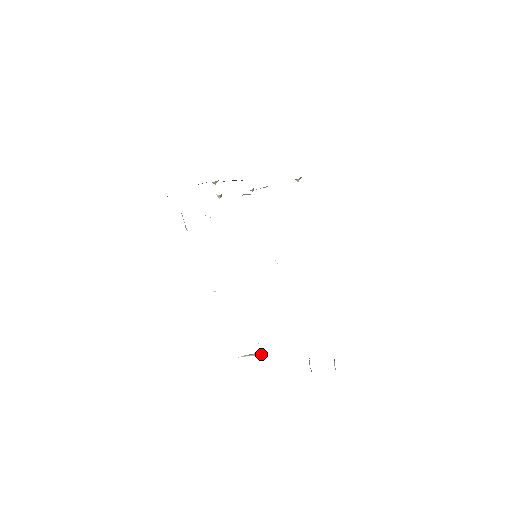
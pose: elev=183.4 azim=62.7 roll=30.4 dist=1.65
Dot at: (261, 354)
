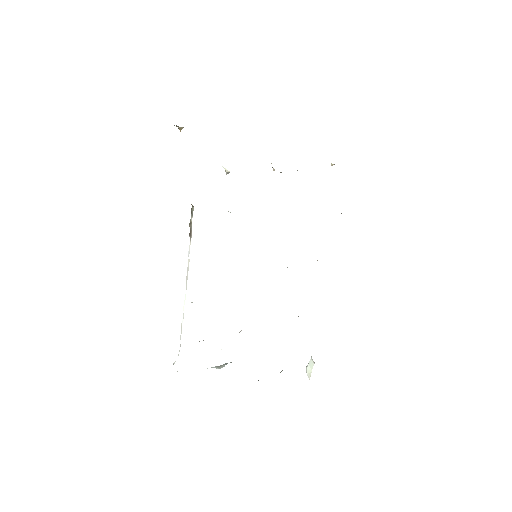
Dot at: (224, 365)
